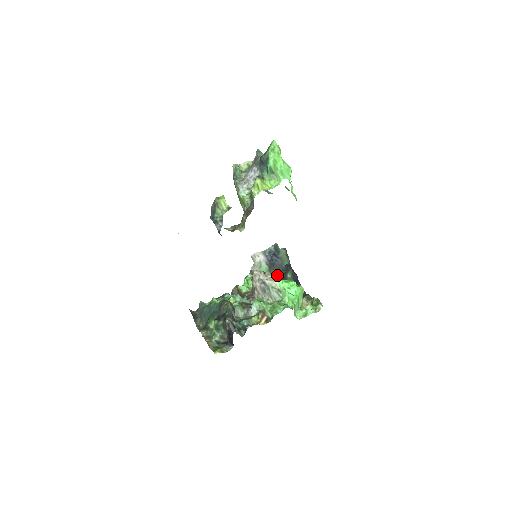
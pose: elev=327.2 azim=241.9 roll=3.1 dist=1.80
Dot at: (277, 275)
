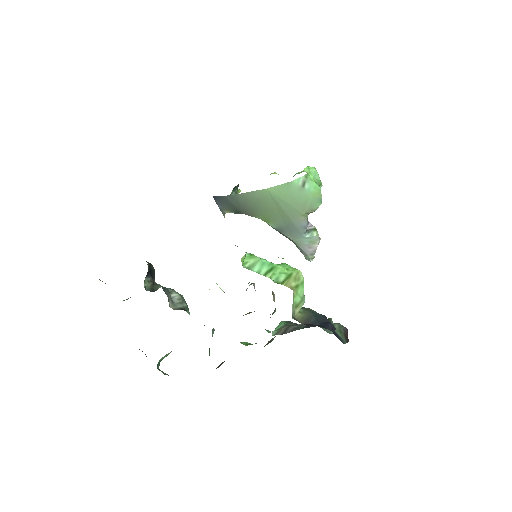
Dot at: (297, 326)
